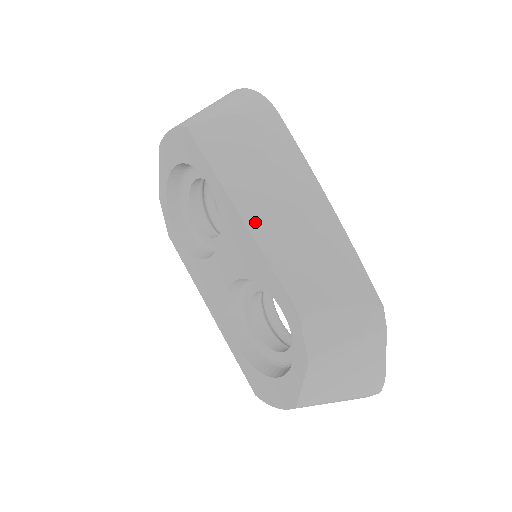
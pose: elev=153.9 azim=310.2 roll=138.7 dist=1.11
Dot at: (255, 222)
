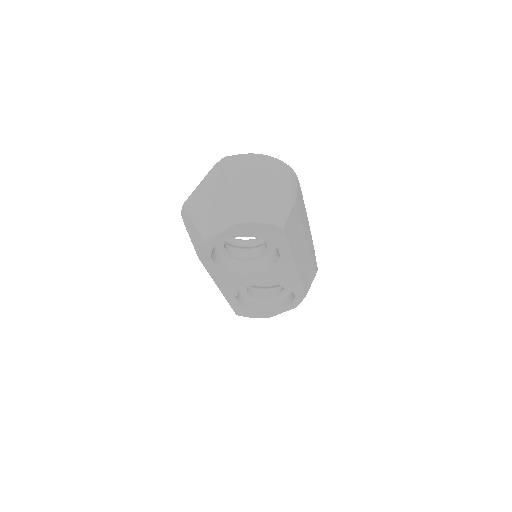
Dot at: (299, 266)
